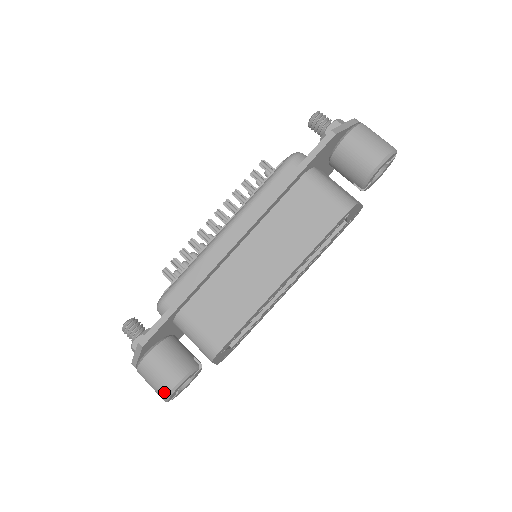
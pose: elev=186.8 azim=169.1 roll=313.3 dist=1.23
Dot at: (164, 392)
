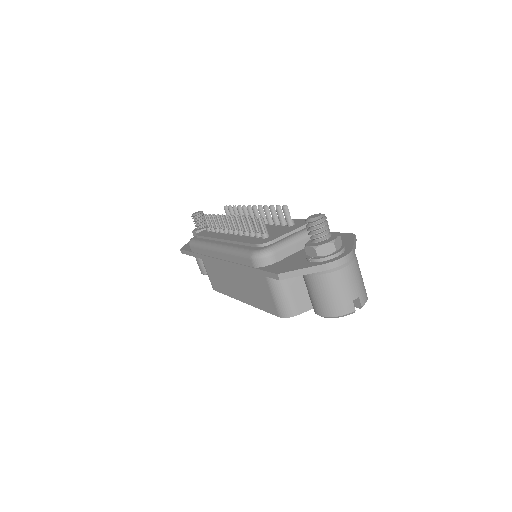
Dot at: occluded
